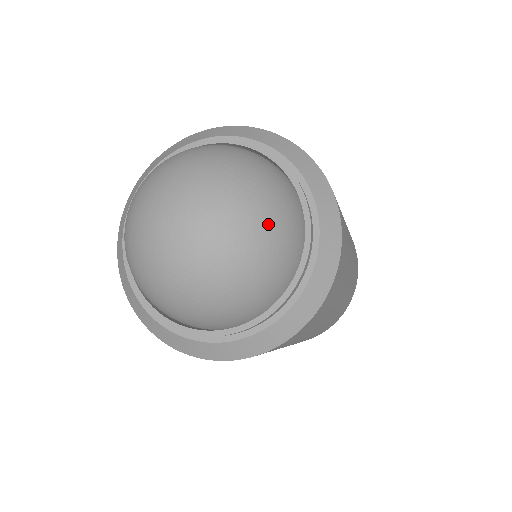
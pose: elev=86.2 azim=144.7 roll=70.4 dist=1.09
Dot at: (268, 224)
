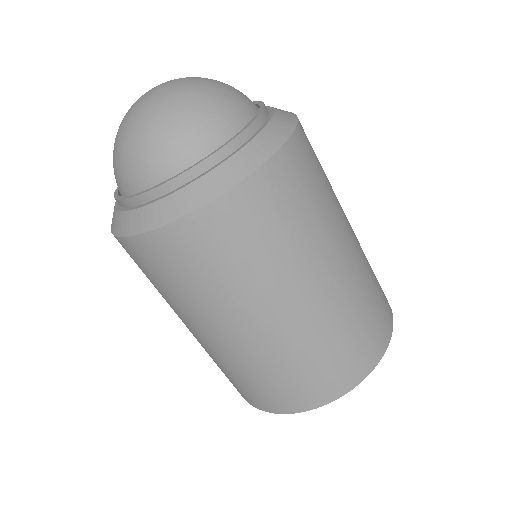
Dot at: (210, 94)
